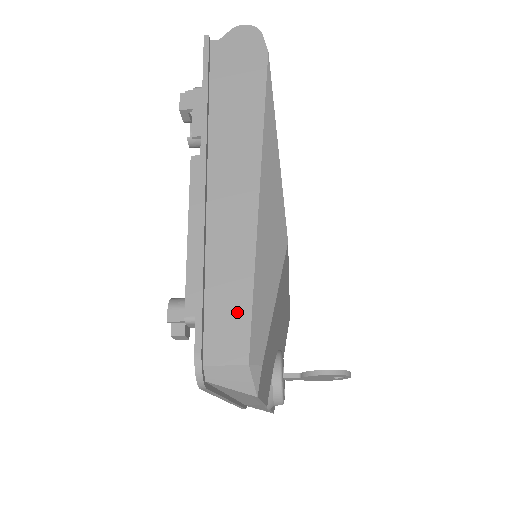
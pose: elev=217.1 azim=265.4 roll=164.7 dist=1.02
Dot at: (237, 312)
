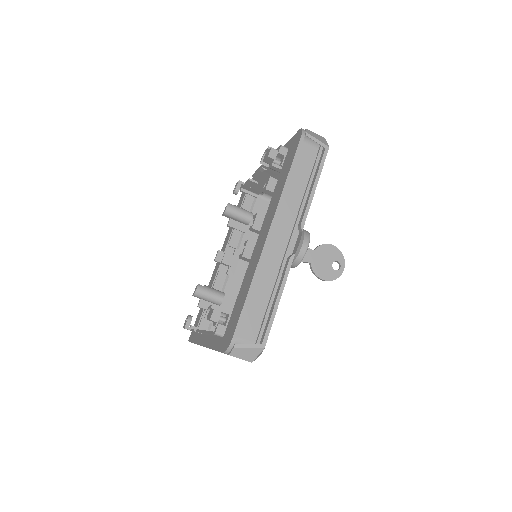
Dot at: occluded
